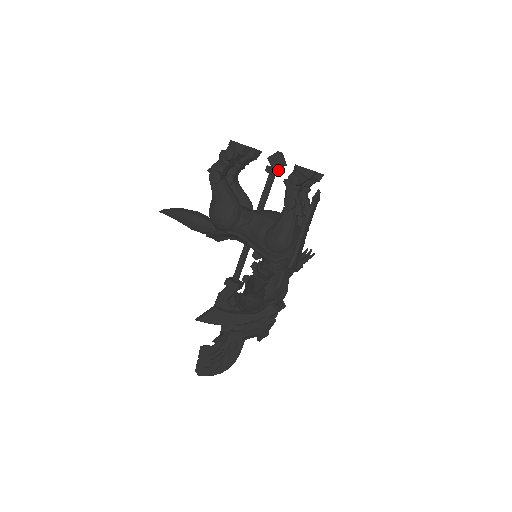
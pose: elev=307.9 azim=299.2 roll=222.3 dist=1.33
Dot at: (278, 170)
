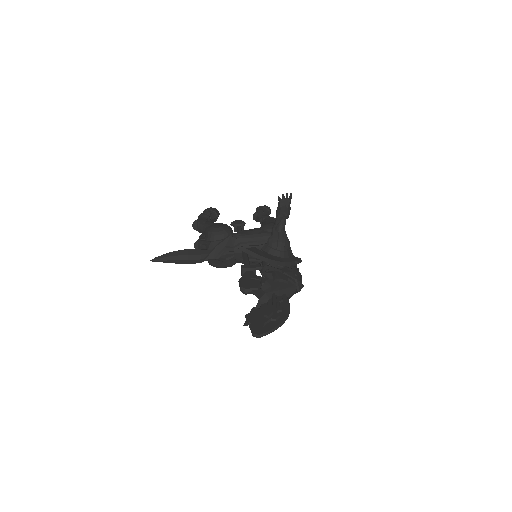
Dot at: (243, 222)
